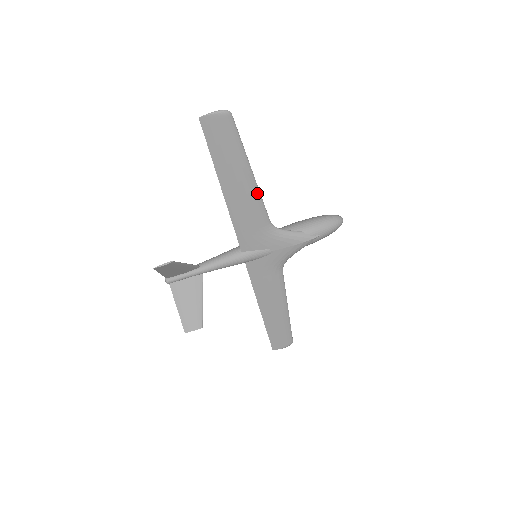
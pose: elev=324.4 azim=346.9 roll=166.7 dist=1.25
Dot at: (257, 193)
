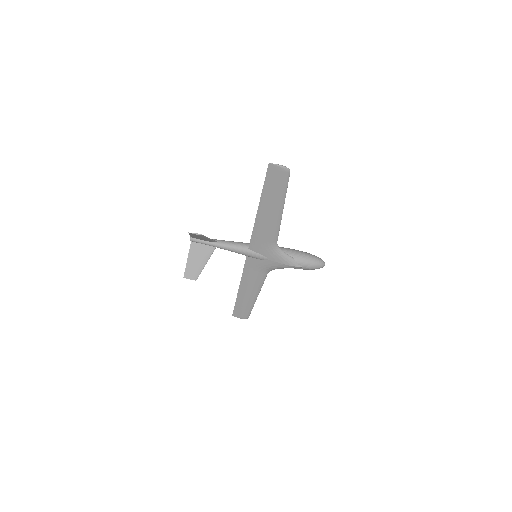
Dot at: (279, 222)
